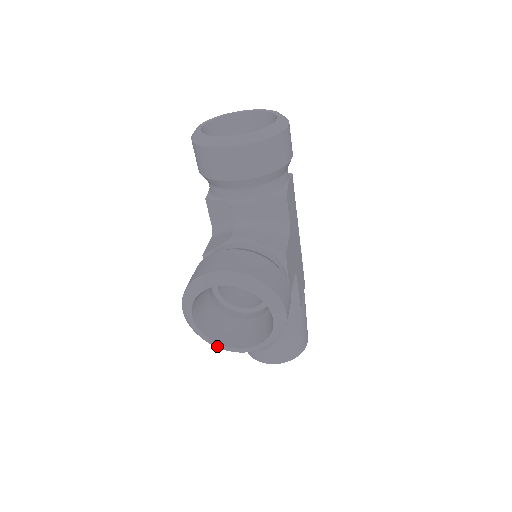
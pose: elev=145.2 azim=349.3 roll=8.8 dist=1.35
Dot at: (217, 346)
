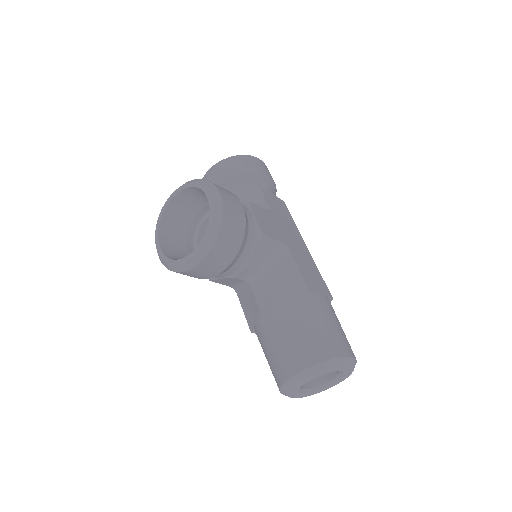
Dot at: (177, 263)
